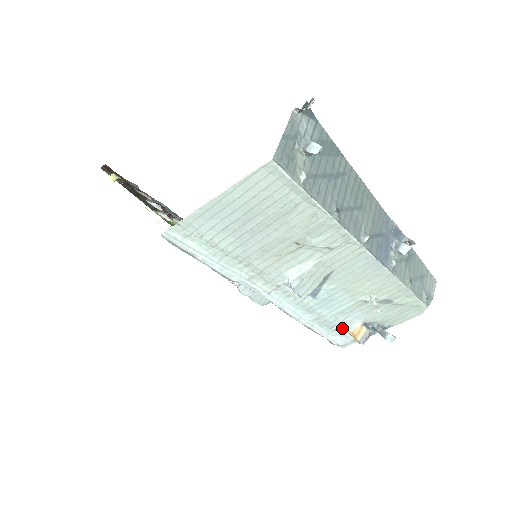
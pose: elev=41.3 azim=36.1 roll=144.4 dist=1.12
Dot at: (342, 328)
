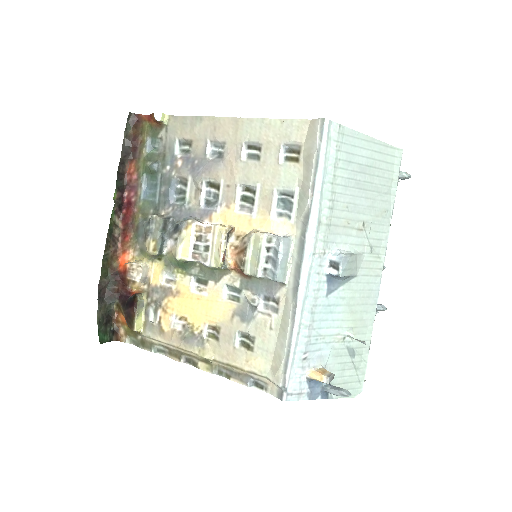
Dot at: (308, 362)
